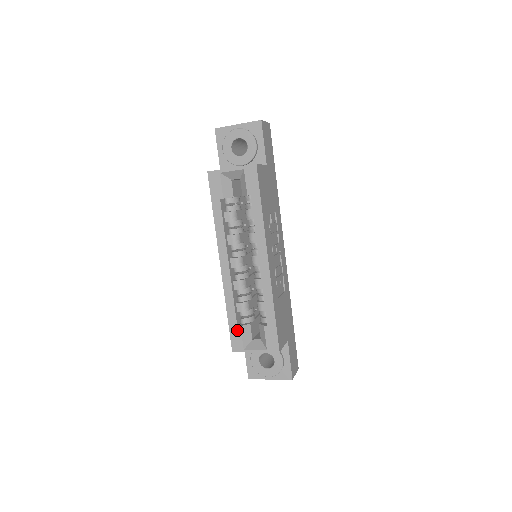
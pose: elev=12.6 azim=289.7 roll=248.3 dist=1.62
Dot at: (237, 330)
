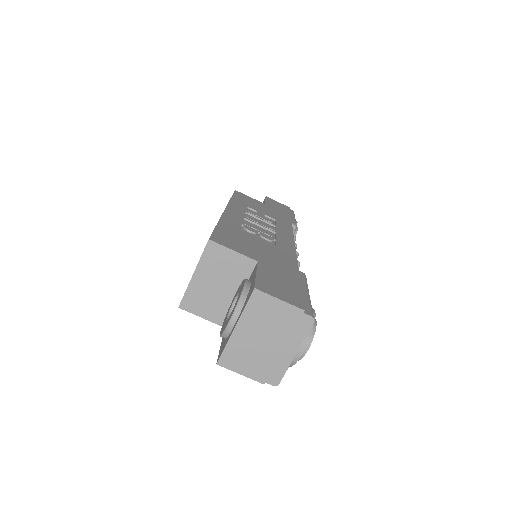
Dot at: occluded
